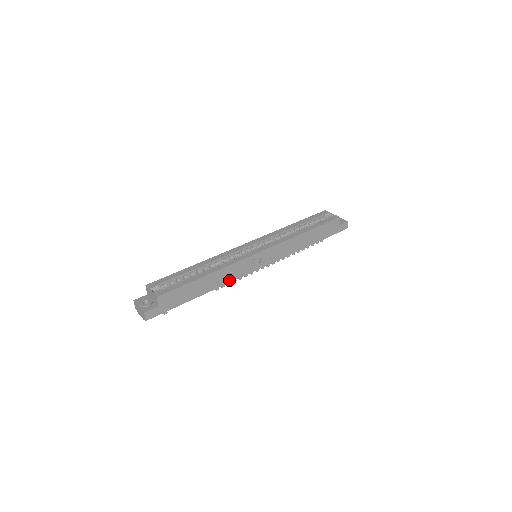
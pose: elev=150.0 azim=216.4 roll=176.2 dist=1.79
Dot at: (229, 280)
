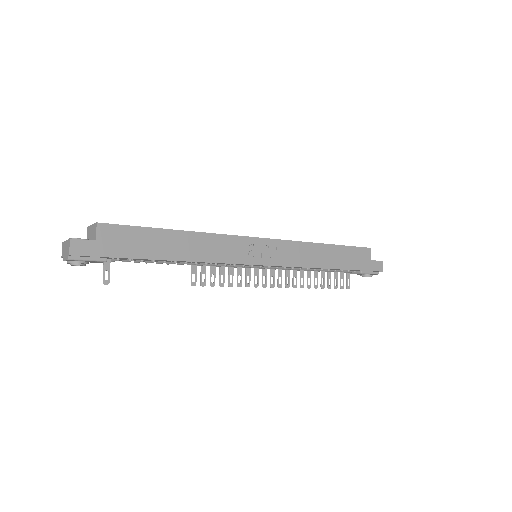
Dot at: (213, 258)
